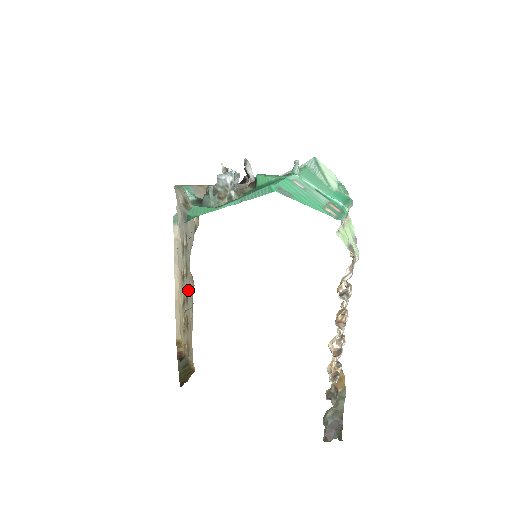
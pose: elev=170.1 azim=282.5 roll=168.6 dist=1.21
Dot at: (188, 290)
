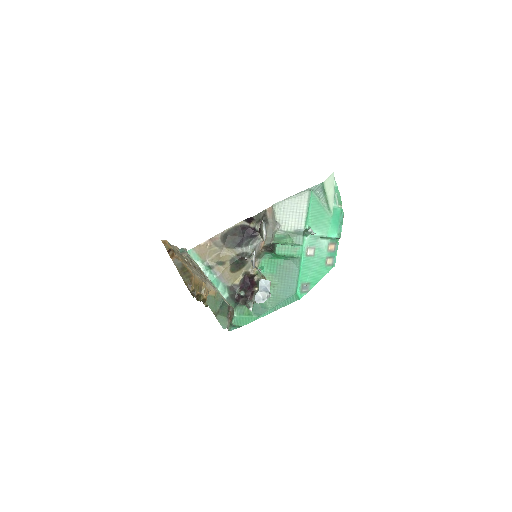
Dot at: (196, 271)
